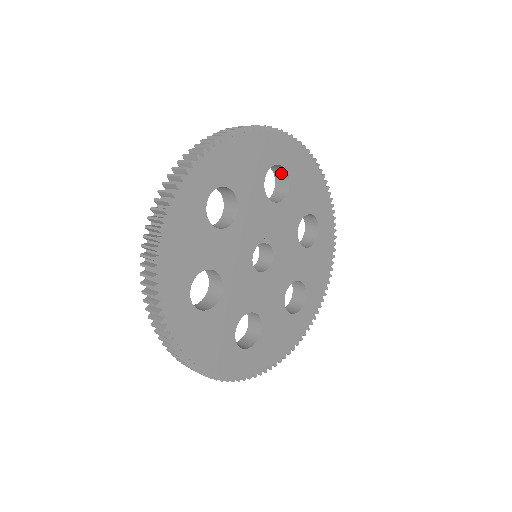
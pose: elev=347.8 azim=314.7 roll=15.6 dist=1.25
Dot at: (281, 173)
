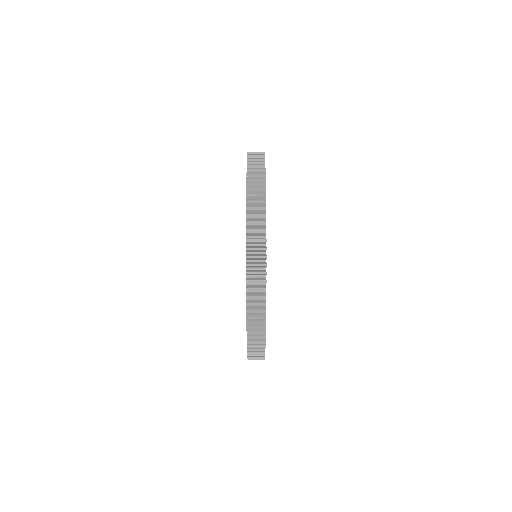
Dot at: occluded
